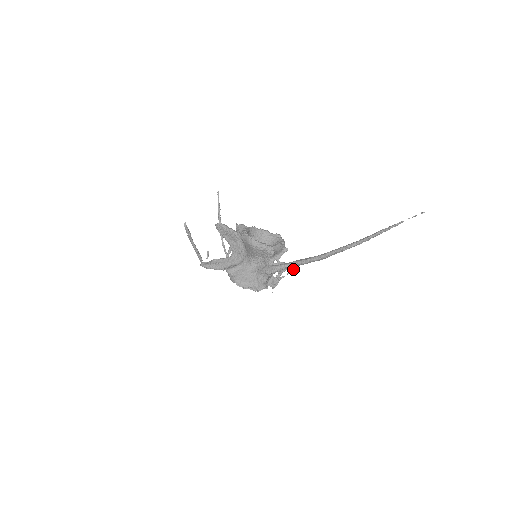
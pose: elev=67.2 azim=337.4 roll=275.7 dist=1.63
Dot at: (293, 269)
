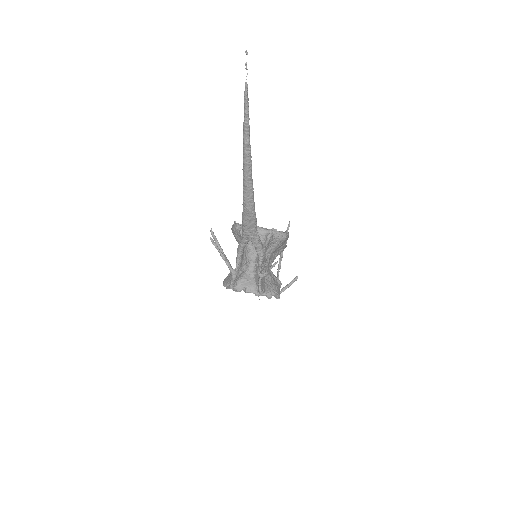
Dot at: (276, 262)
